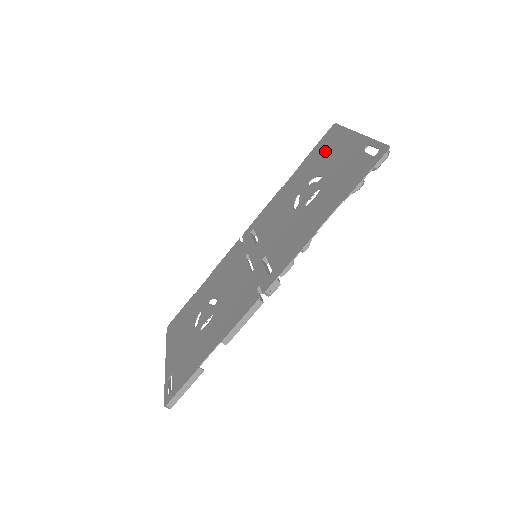
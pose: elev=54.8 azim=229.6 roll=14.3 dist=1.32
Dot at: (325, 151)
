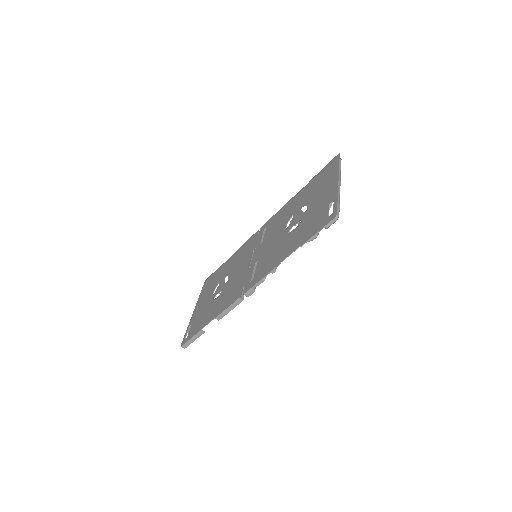
Dot at: (321, 182)
